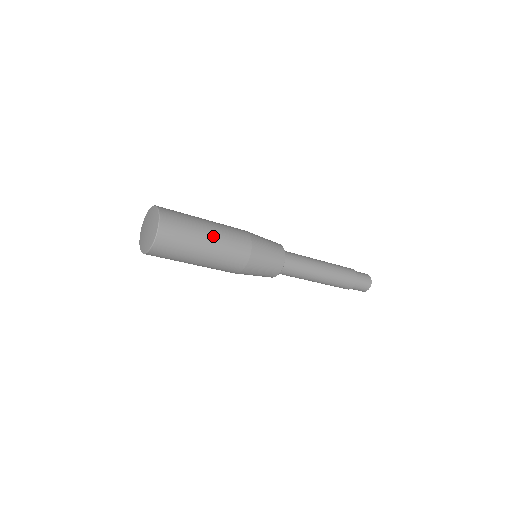
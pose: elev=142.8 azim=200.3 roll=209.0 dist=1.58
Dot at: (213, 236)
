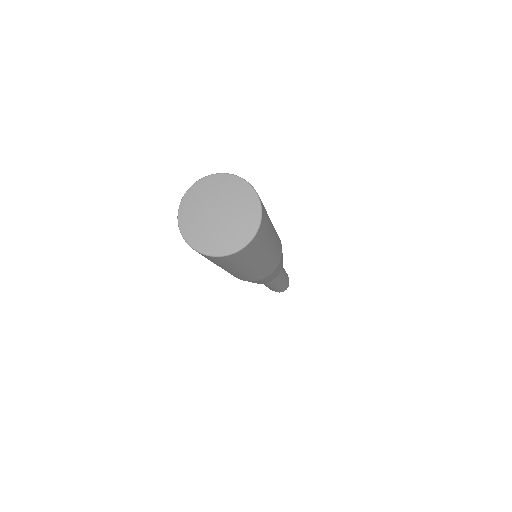
Dot at: (272, 224)
